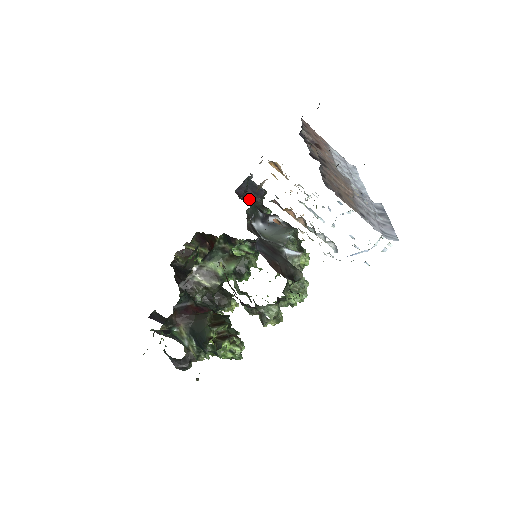
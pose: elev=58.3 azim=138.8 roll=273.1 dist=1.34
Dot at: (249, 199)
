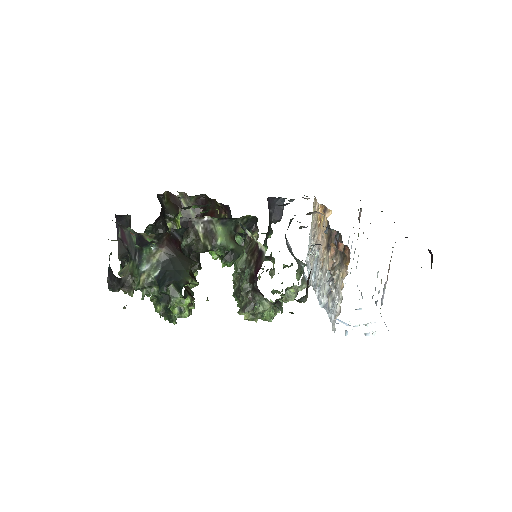
Dot at: (269, 213)
